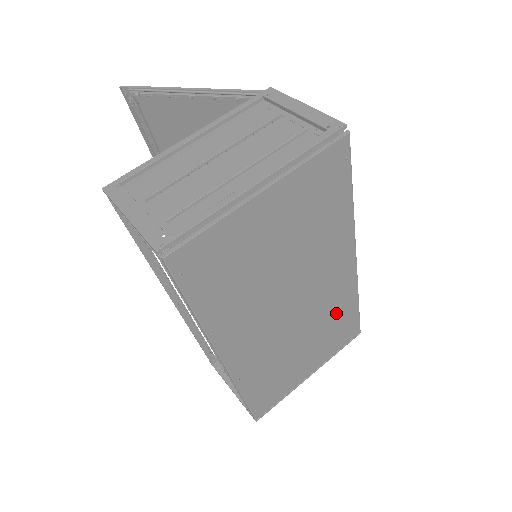
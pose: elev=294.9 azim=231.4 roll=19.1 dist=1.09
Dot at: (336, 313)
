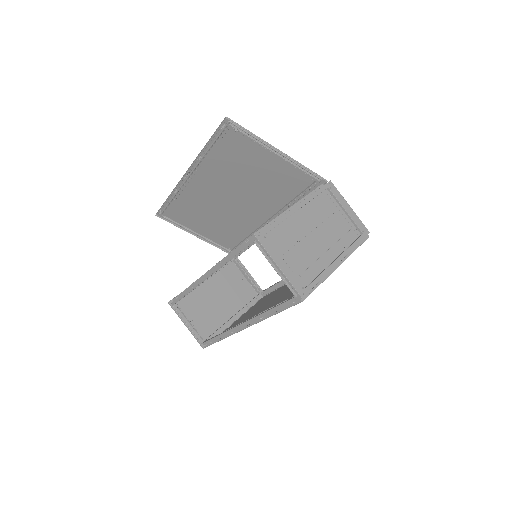
Dot at: (275, 293)
